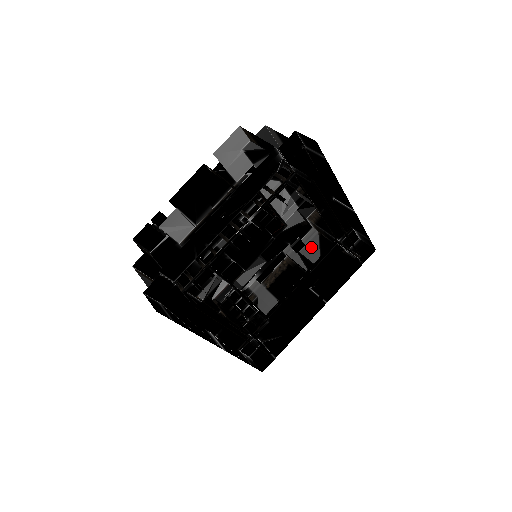
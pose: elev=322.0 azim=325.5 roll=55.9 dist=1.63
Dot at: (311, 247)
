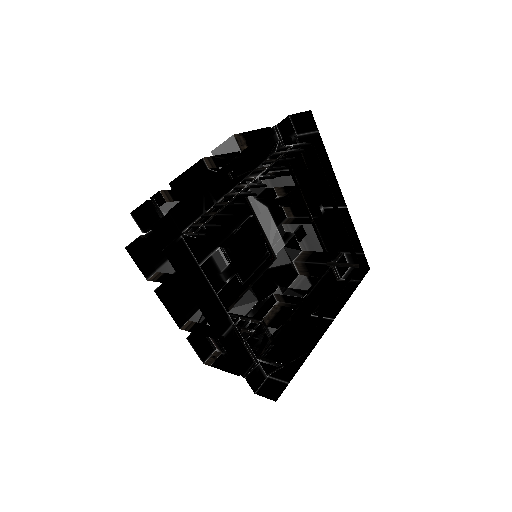
Dot at: (302, 287)
